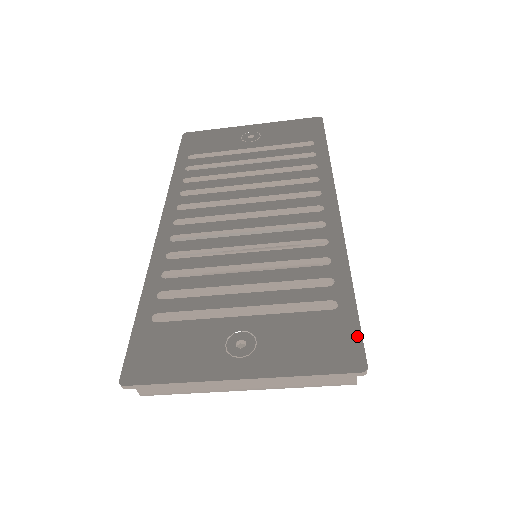
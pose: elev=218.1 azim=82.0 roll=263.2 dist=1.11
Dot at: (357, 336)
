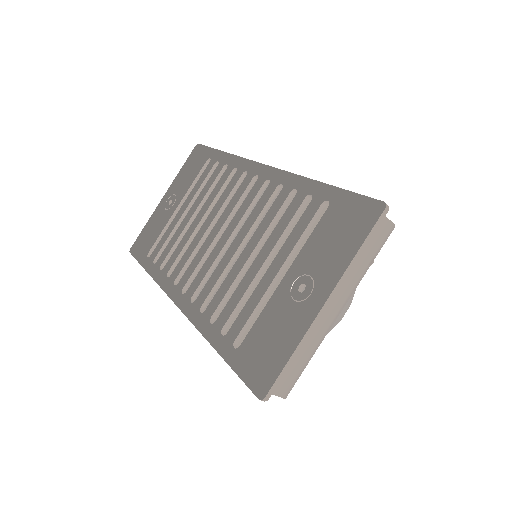
Dot at: (359, 198)
